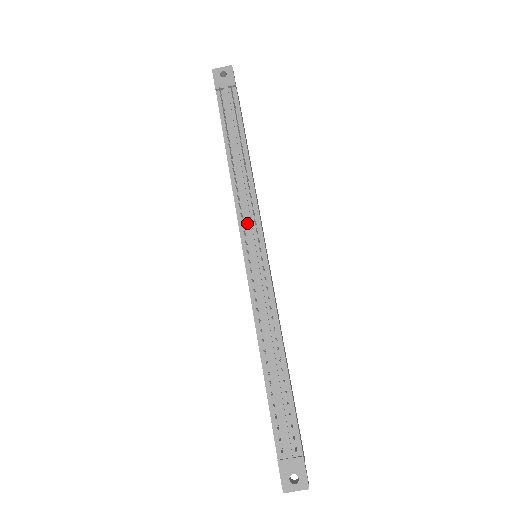
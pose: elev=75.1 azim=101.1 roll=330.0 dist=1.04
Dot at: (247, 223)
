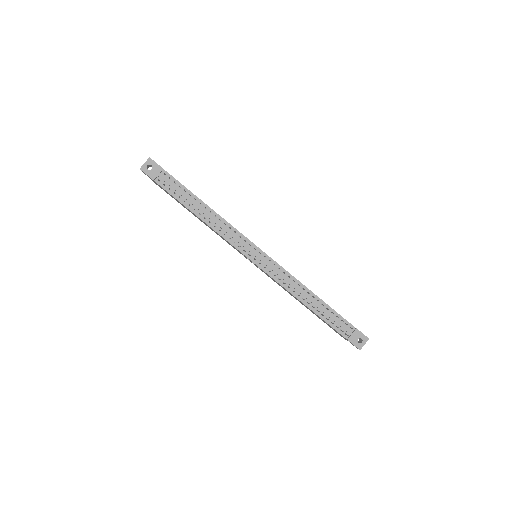
Dot at: (241, 244)
